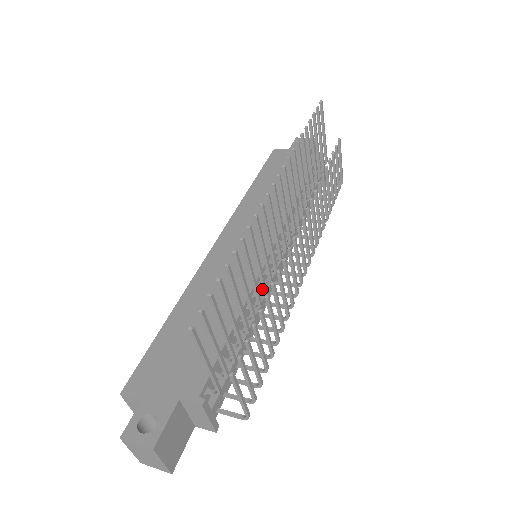
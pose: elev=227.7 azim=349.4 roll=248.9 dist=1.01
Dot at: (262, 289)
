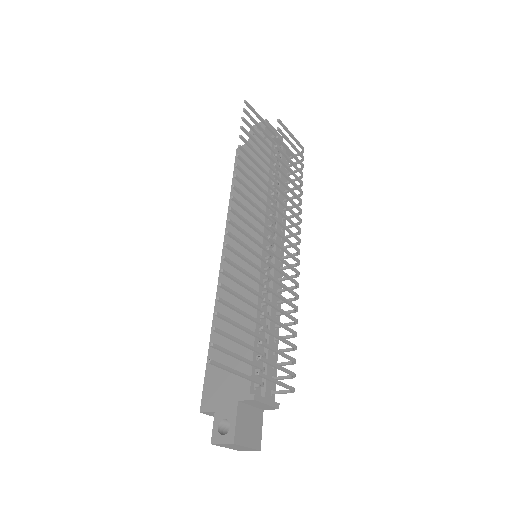
Dot at: (269, 283)
